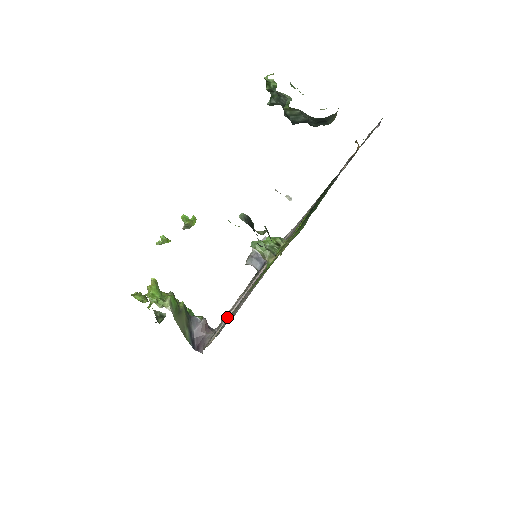
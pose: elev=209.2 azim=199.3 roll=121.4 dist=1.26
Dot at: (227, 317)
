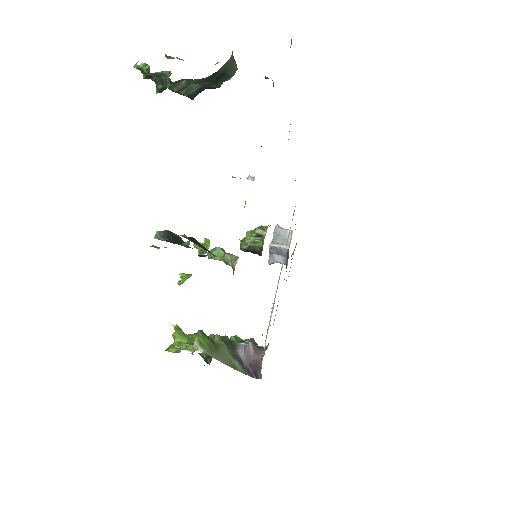
Dot at: (267, 331)
